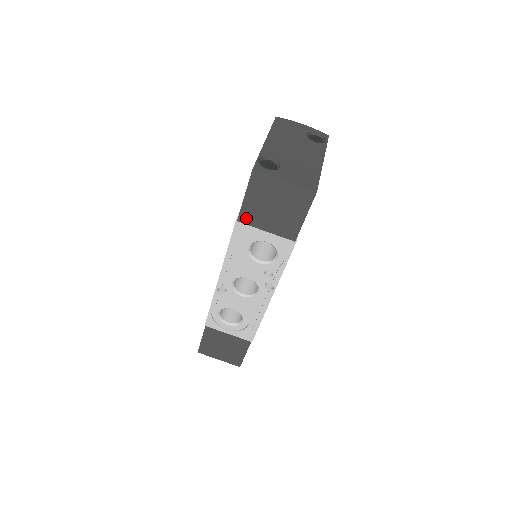
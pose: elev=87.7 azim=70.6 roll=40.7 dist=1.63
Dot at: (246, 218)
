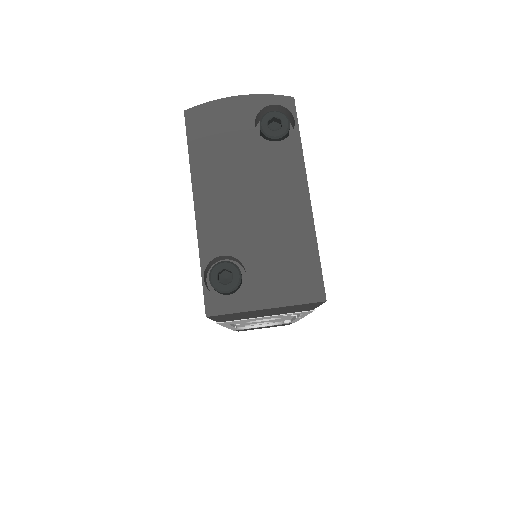
Dot at: (229, 320)
